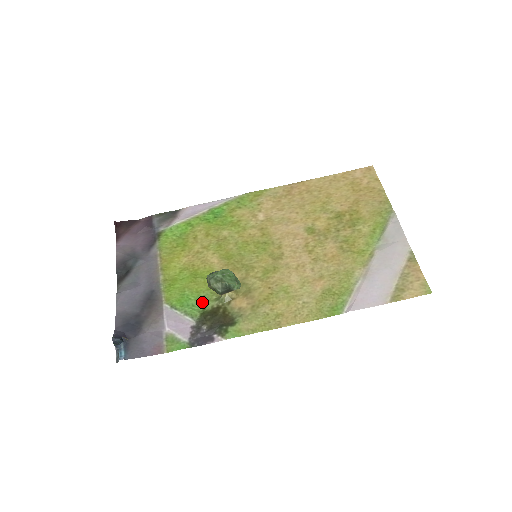
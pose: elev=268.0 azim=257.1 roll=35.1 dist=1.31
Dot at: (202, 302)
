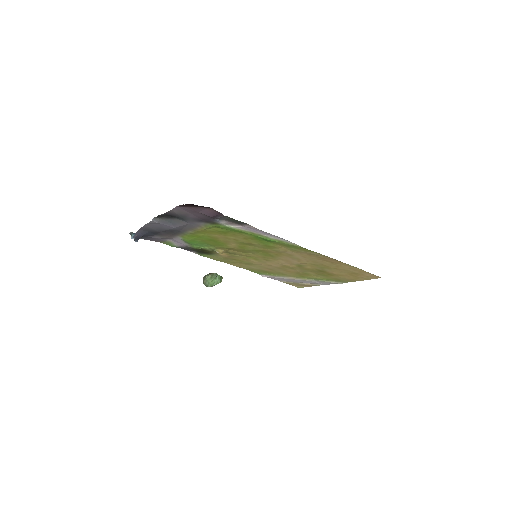
Dot at: (203, 246)
